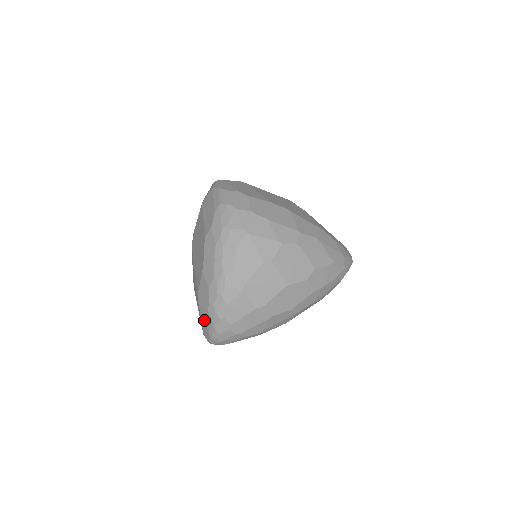
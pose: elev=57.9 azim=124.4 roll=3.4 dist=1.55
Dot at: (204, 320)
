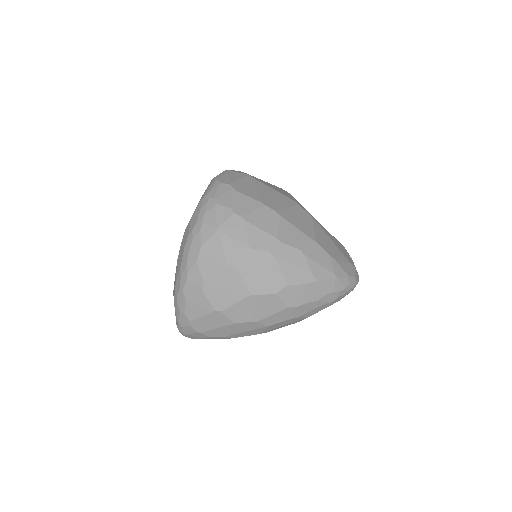
Dot at: occluded
